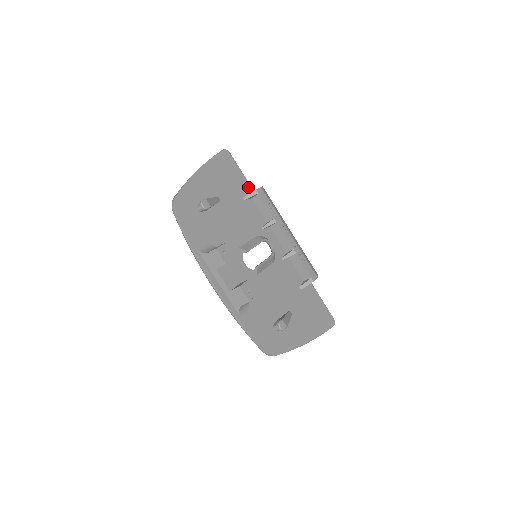
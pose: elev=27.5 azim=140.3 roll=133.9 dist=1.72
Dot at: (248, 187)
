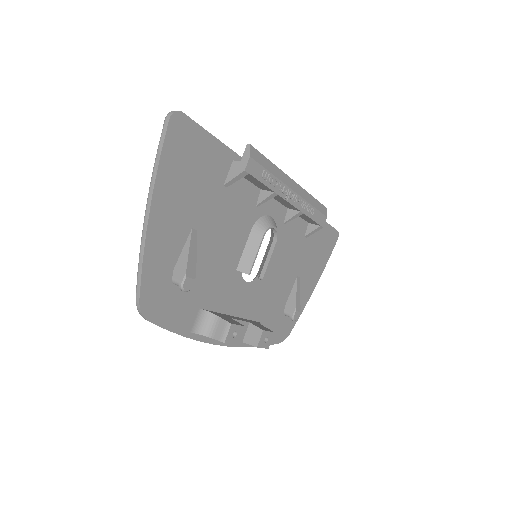
Dot at: (226, 155)
